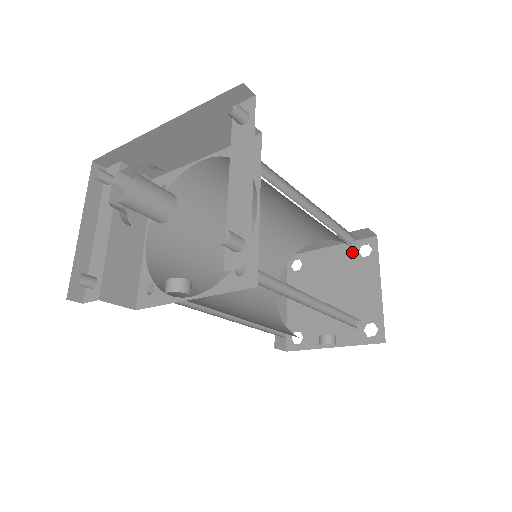
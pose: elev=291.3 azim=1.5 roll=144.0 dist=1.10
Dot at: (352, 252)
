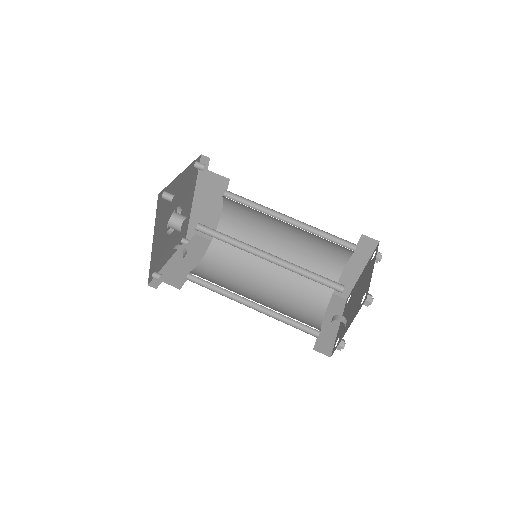
Dot at: (369, 263)
